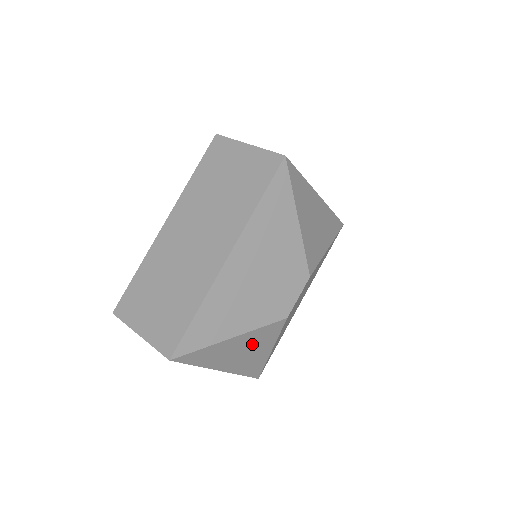
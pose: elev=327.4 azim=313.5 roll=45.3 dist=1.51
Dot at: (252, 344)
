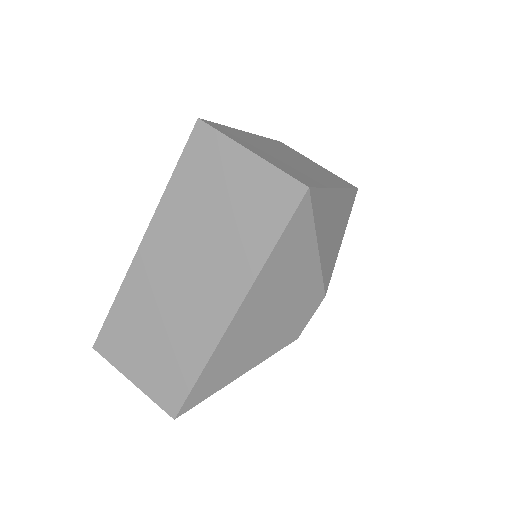
Dot at: occluded
